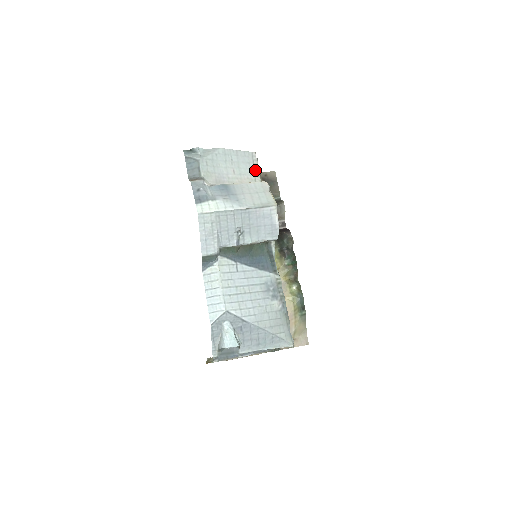
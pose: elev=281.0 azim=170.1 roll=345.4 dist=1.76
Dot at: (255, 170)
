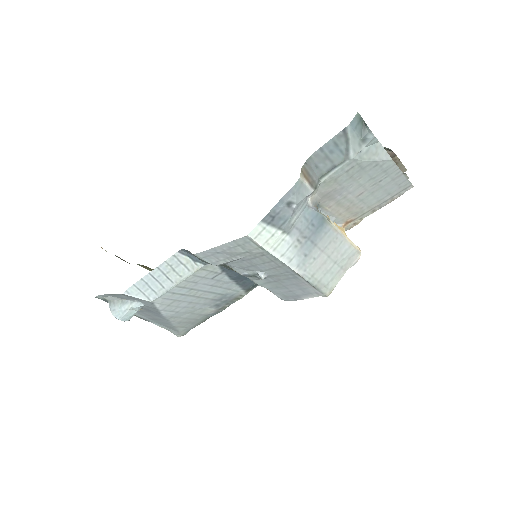
Dot at: (382, 204)
